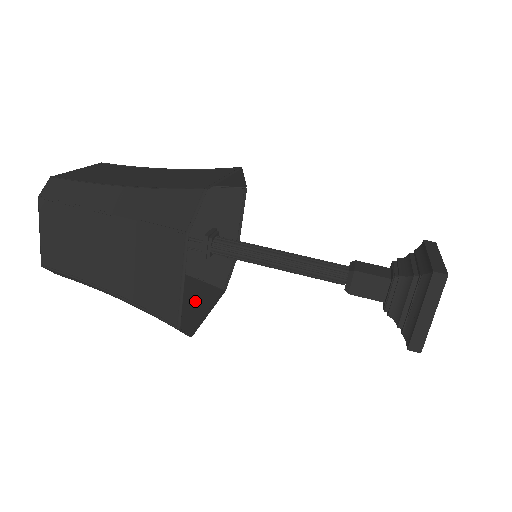
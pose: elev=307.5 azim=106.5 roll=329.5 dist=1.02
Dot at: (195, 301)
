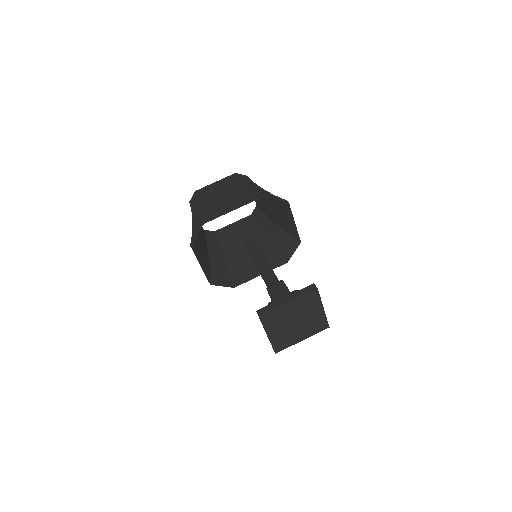
Dot at: occluded
